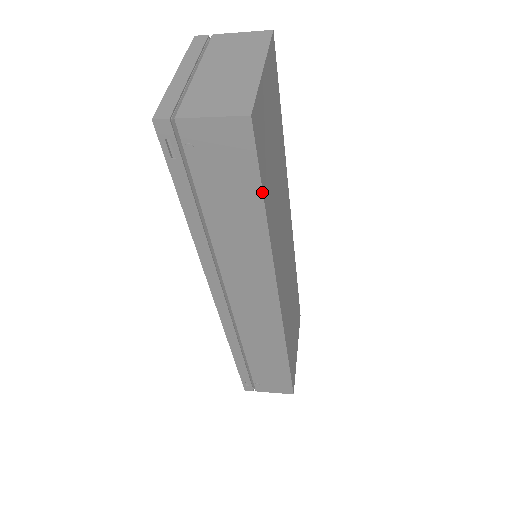
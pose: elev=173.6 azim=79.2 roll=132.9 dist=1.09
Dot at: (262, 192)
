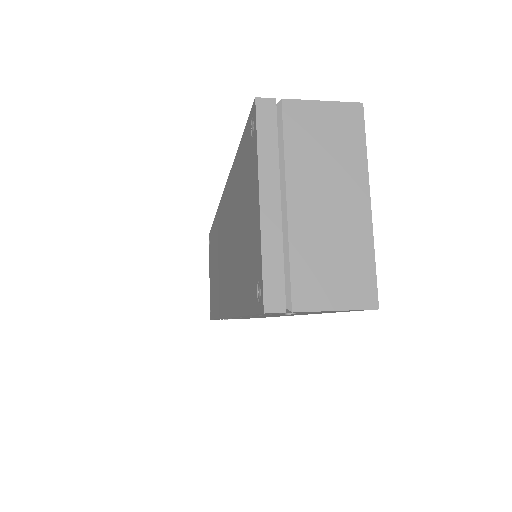
Dot at: occluded
